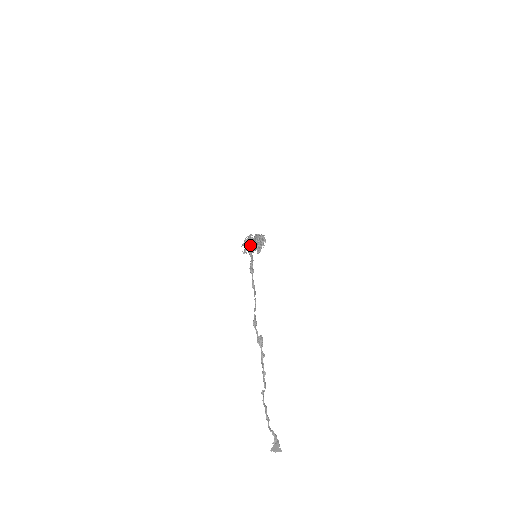
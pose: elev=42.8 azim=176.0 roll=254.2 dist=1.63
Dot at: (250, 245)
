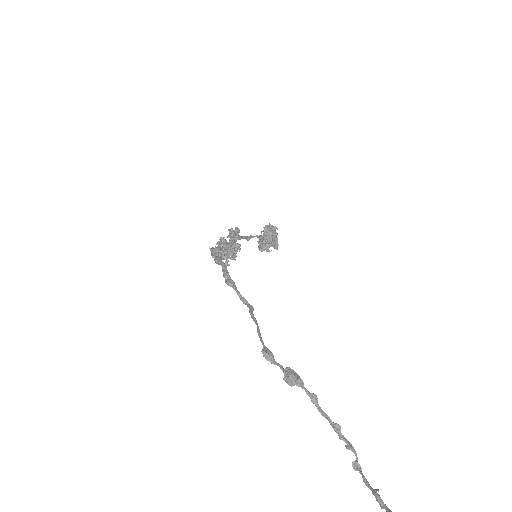
Dot at: (217, 252)
